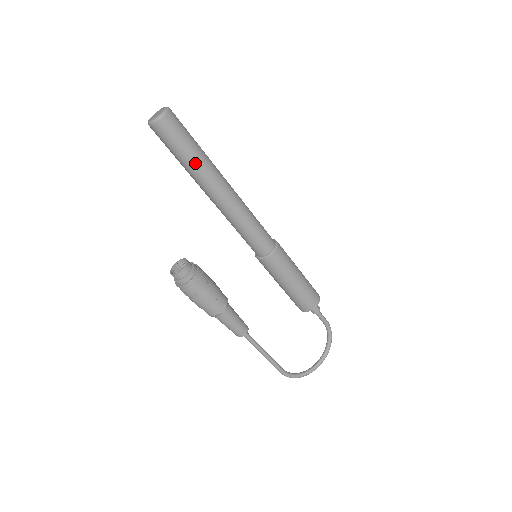
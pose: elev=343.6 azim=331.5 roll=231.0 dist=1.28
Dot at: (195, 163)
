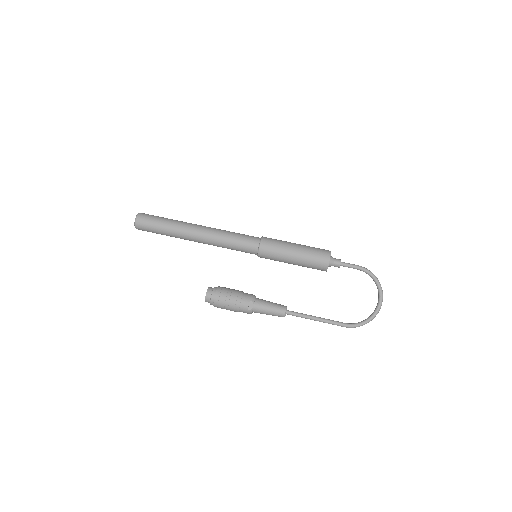
Dot at: (170, 231)
